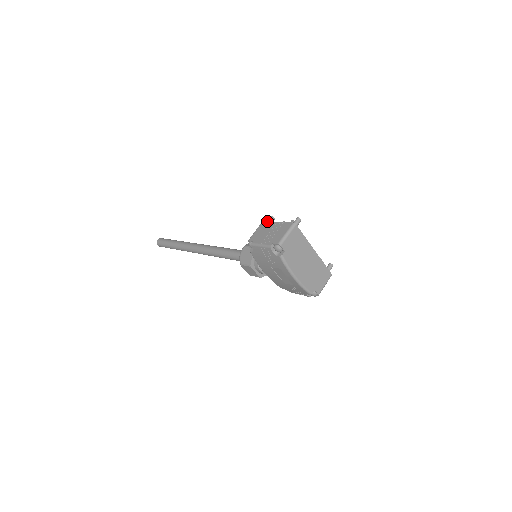
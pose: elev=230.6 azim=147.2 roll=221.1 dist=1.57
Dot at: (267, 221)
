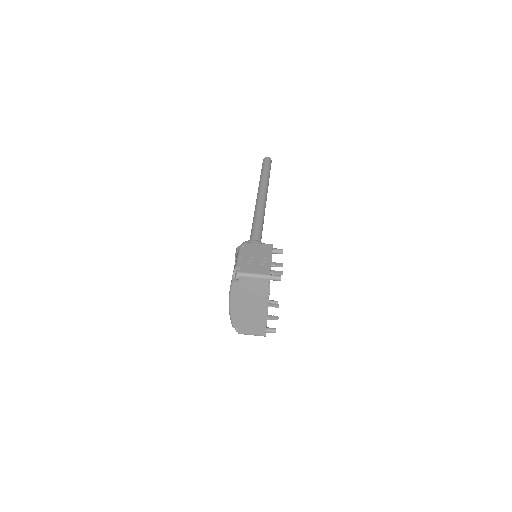
Dot at: (272, 248)
